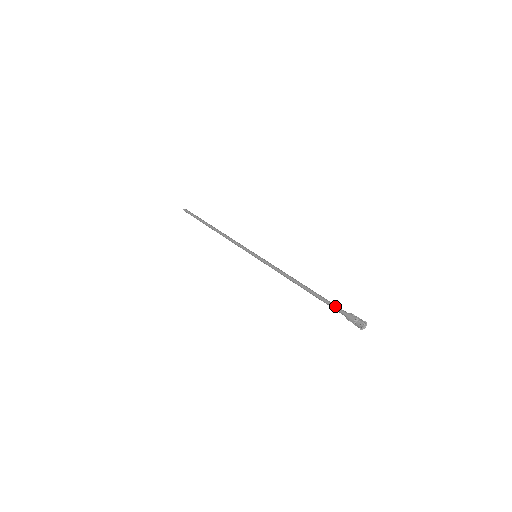
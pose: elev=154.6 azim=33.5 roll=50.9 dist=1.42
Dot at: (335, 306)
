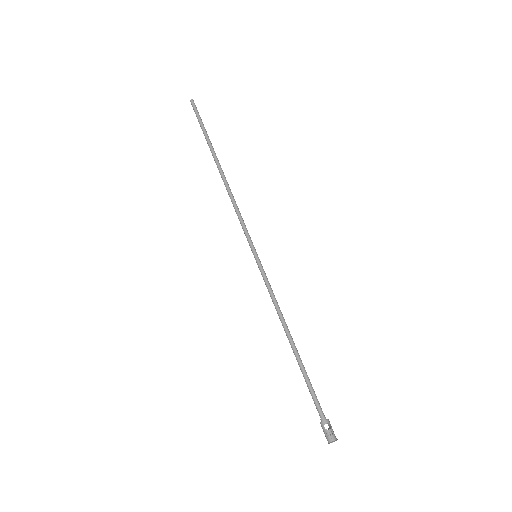
Dot at: (313, 399)
